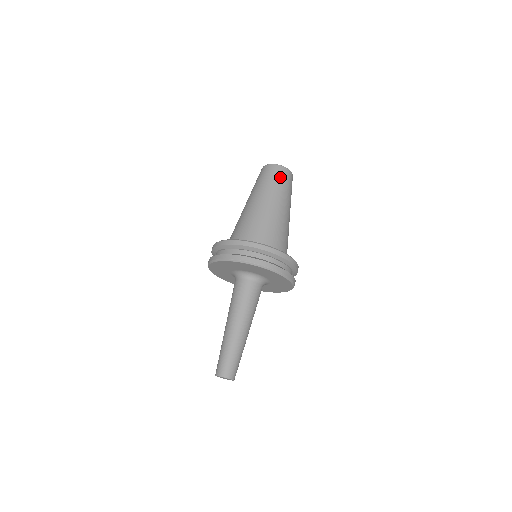
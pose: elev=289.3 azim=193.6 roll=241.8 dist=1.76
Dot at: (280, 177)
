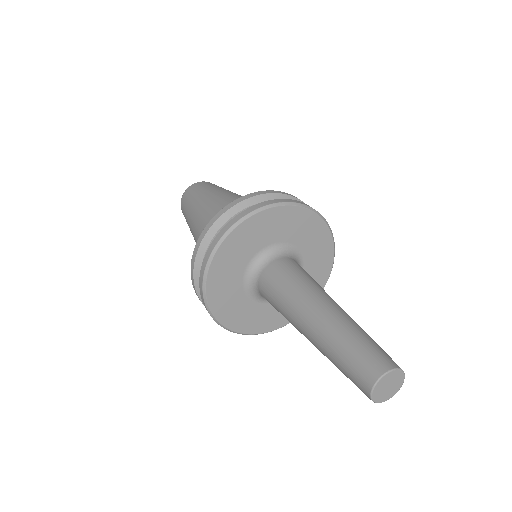
Dot at: (209, 185)
